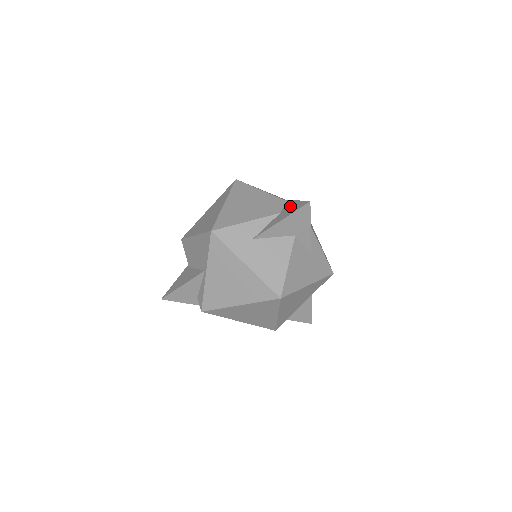
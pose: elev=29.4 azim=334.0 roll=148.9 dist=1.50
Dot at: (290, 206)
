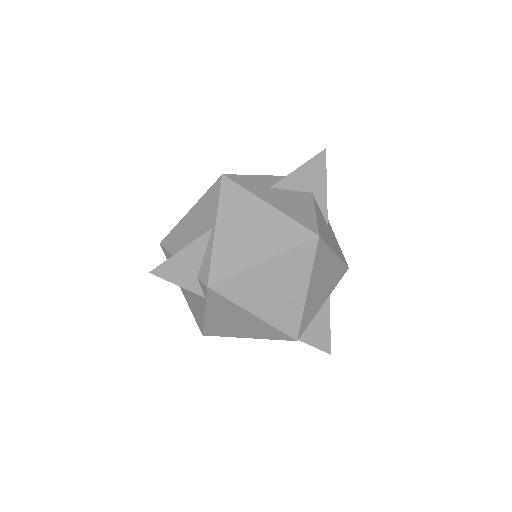
Dot at: occluded
